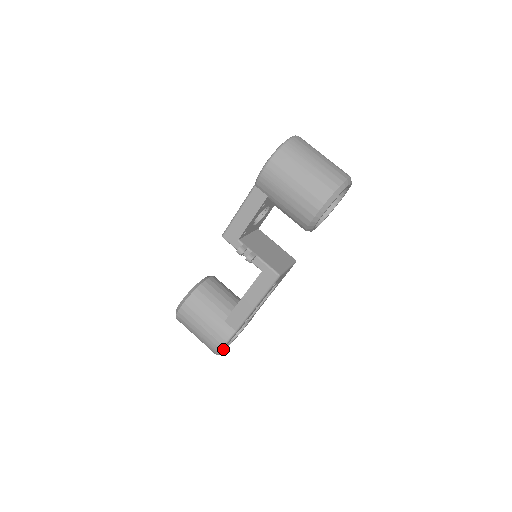
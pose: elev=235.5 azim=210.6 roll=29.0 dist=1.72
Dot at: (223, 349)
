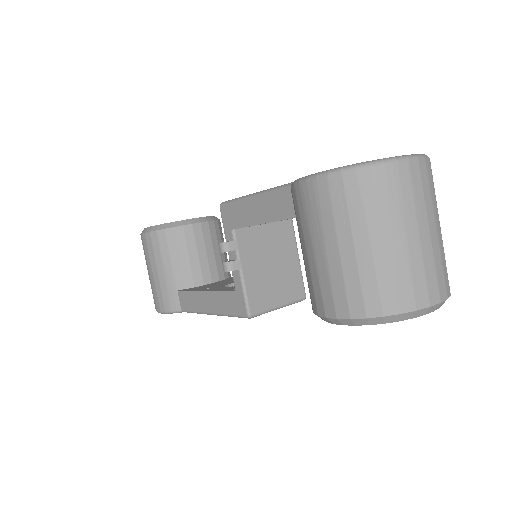
Dot at: occluded
